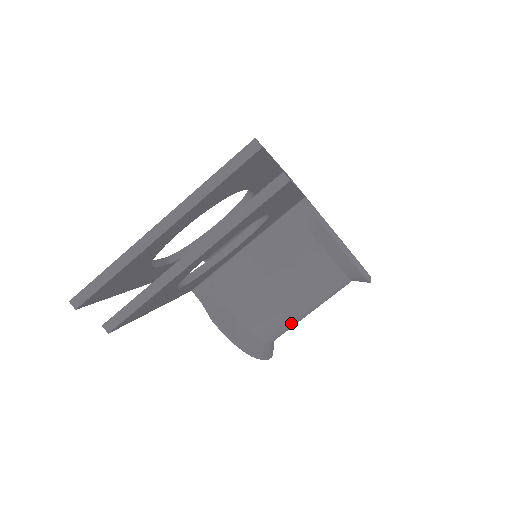
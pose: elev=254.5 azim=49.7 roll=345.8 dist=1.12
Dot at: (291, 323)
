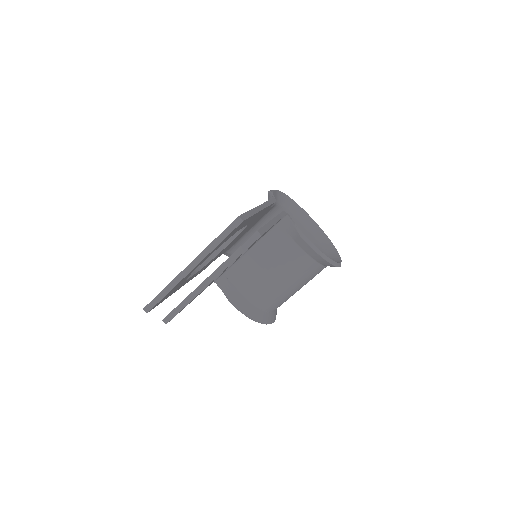
Dot at: (285, 298)
